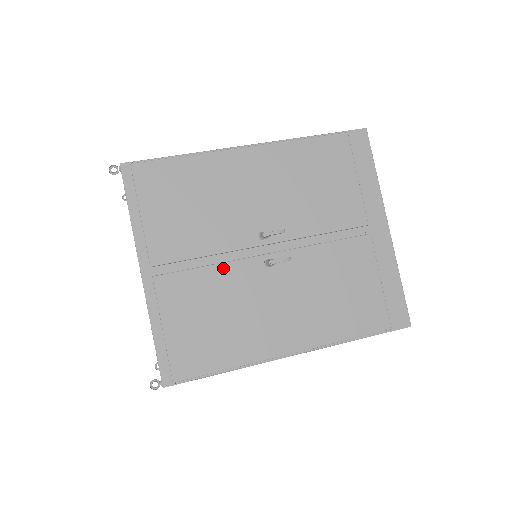
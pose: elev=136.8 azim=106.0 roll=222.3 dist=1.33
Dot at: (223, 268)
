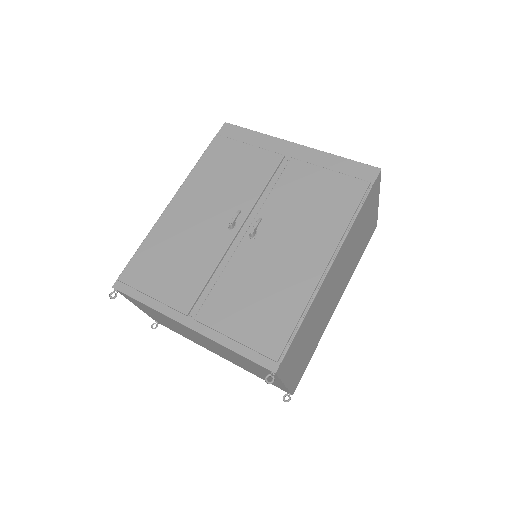
Dot at: (229, 268)
